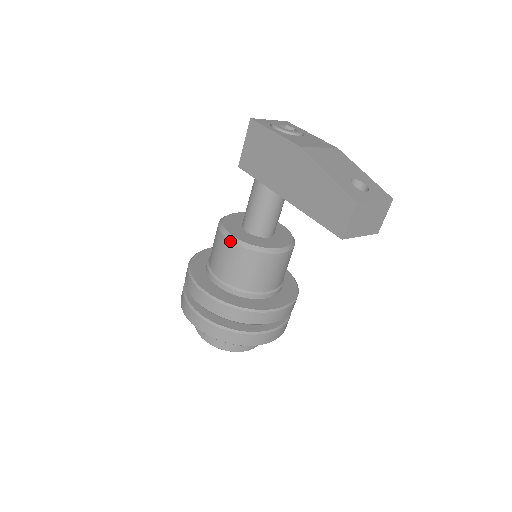
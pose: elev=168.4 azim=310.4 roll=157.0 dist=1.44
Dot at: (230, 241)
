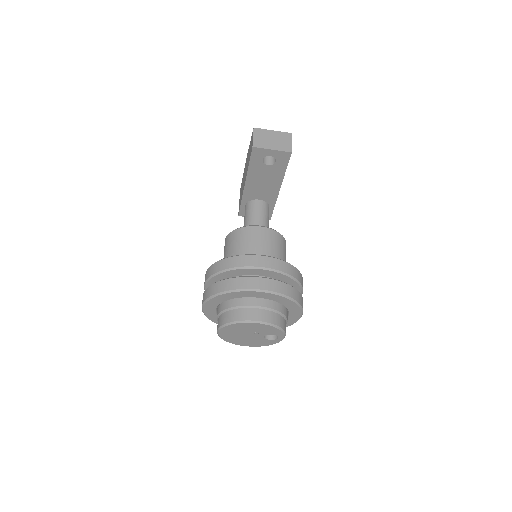
Dot at: (226, 237)
